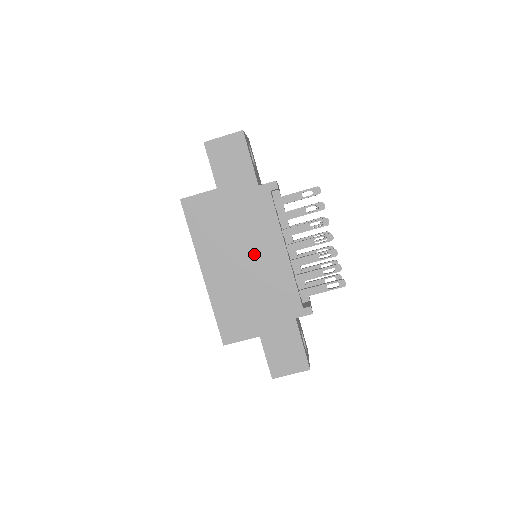
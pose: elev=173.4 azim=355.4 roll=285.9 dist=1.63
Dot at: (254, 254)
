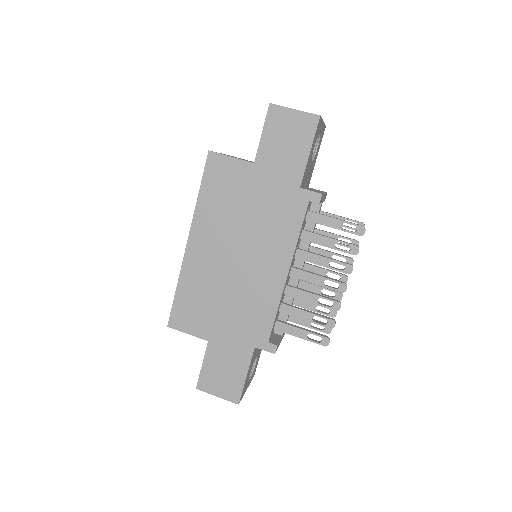
Dot at: (252, 256)
